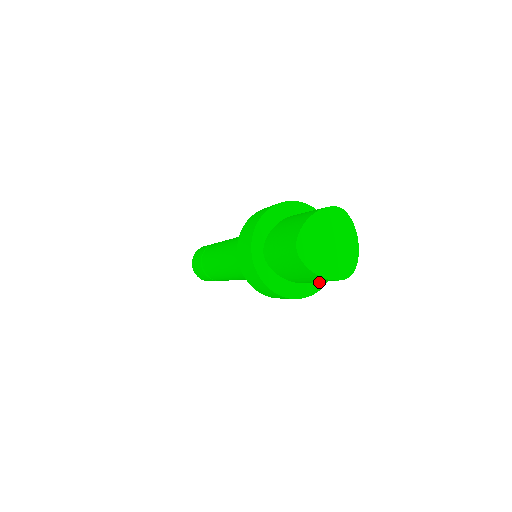
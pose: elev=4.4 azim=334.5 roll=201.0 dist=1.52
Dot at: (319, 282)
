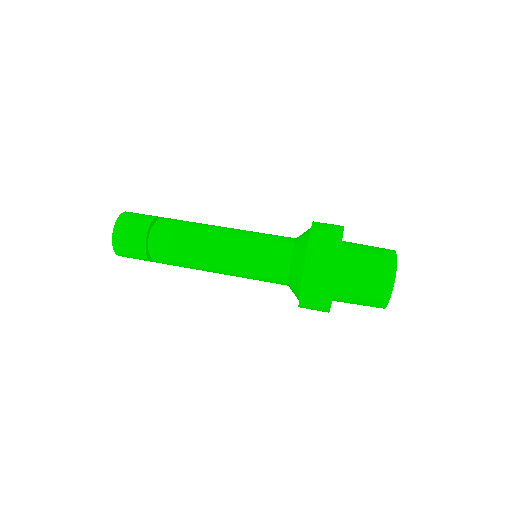
Dot at: occluded
